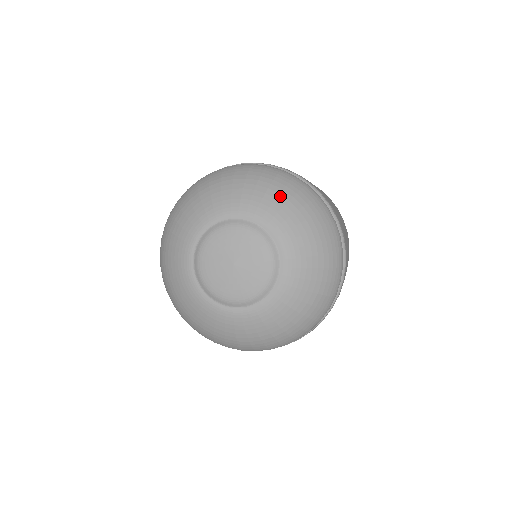
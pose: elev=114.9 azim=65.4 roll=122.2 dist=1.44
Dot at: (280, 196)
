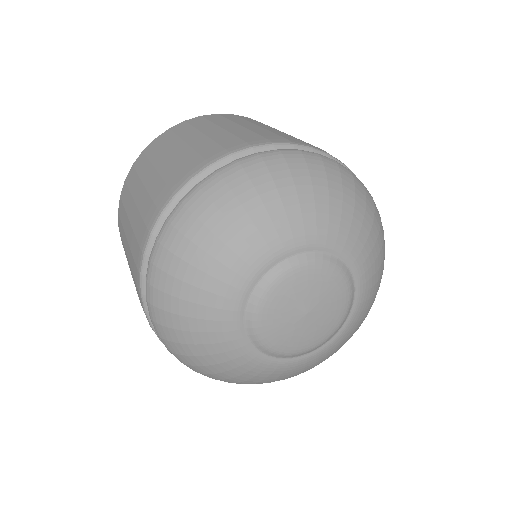
Dot at: (381, 268)
